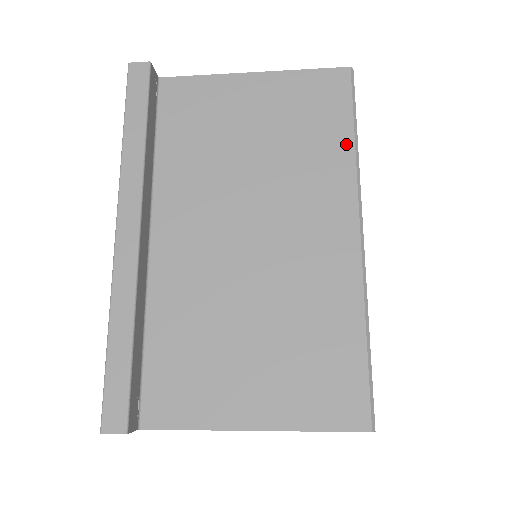
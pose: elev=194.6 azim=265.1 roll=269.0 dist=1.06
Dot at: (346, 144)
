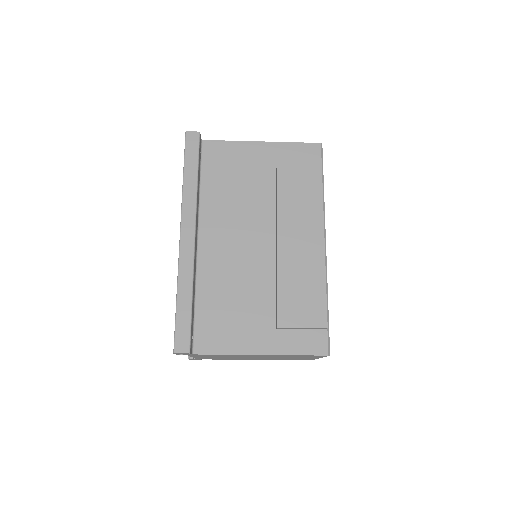
Dot at: (318, 191)
